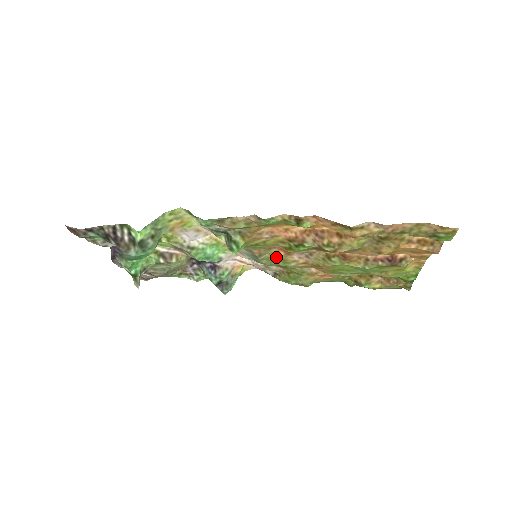
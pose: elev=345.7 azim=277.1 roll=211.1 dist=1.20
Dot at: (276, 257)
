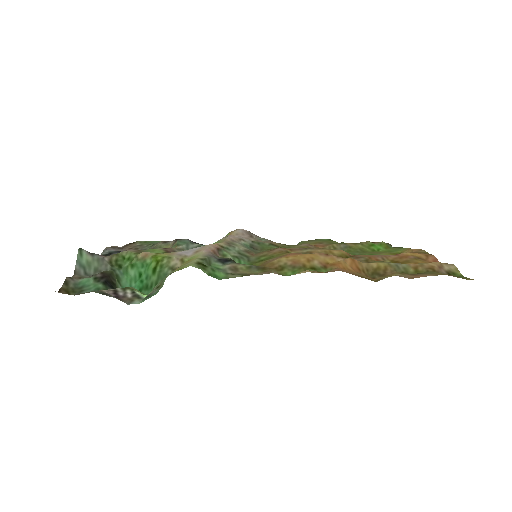
Dot at: occluded
